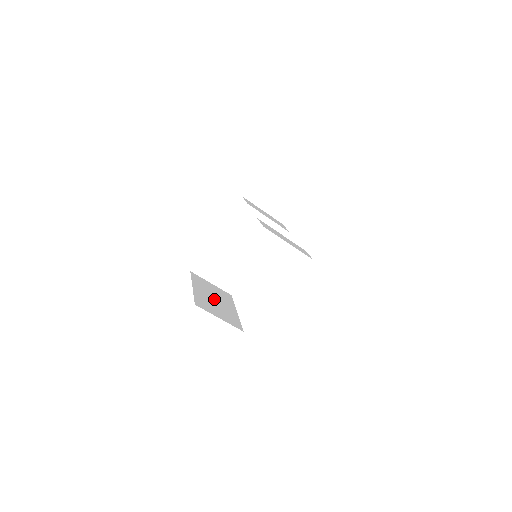
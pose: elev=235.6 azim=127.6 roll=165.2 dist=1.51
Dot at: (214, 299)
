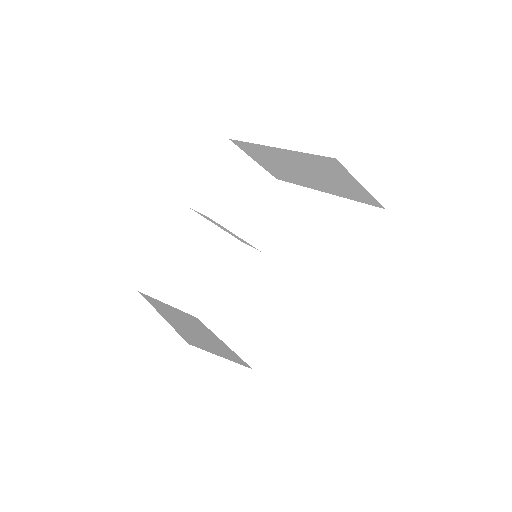
Dot at: (192, 328)
